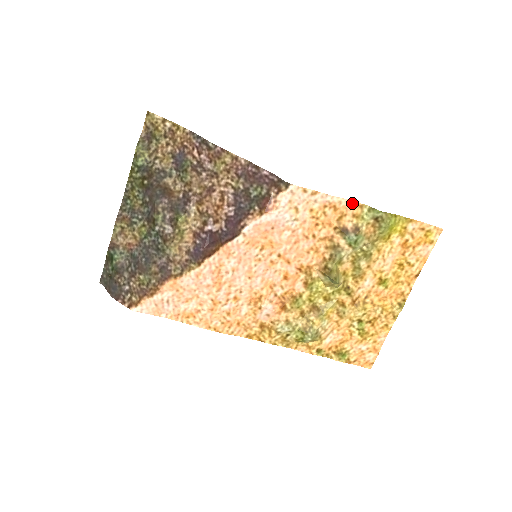
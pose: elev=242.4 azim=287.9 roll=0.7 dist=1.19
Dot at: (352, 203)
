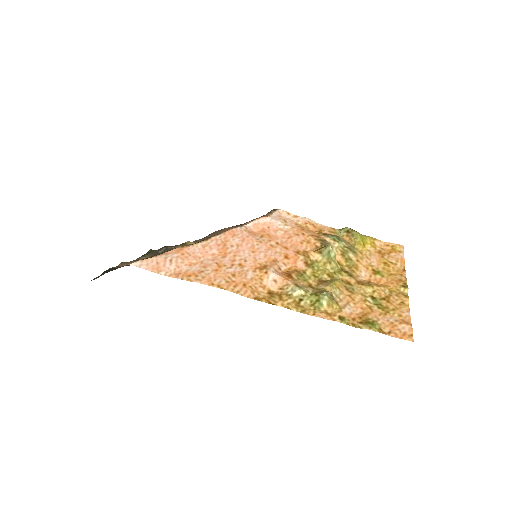
Dot at: (326, 227)
